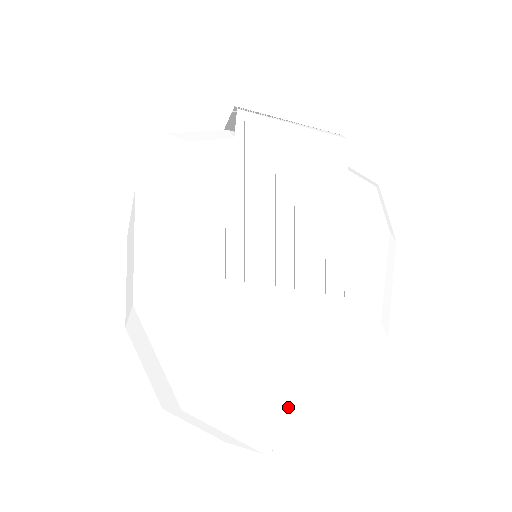
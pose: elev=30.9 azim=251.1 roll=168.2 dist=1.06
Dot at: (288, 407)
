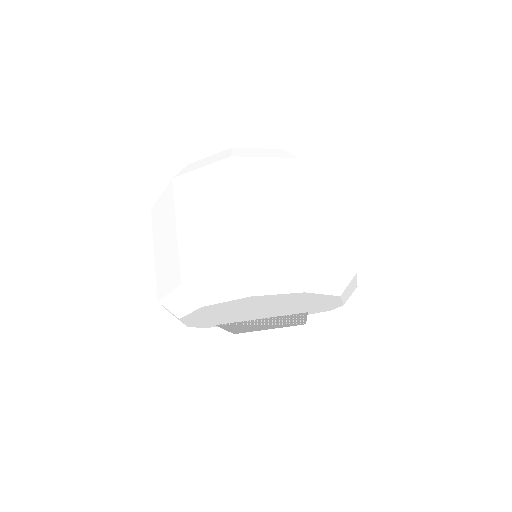
Dot at: occluded
